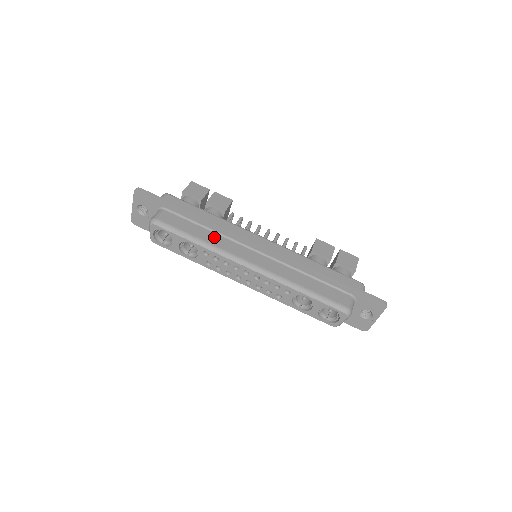
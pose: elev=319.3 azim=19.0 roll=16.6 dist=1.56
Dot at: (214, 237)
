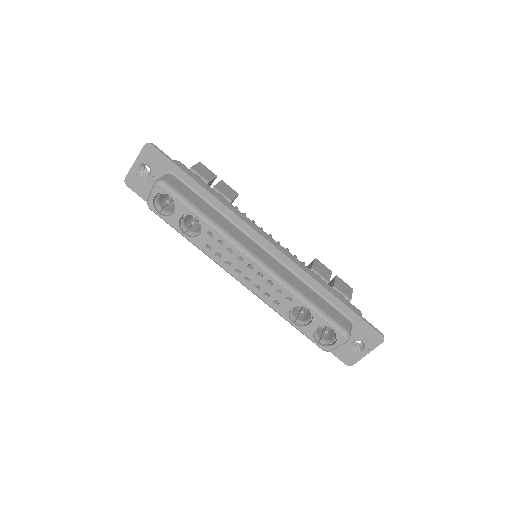
Dot at: (222, 220)
